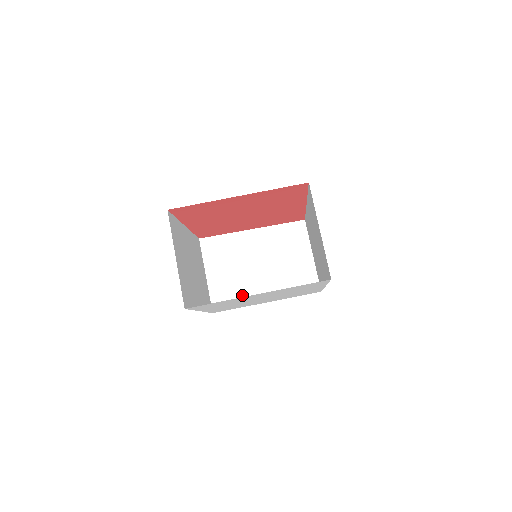
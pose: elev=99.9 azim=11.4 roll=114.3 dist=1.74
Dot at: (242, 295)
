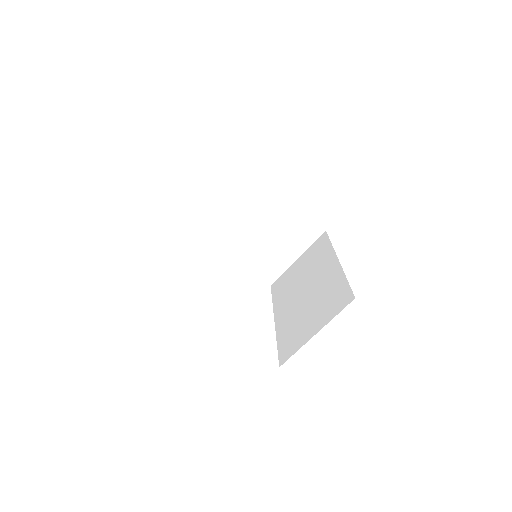
Dot at: (215, 234)
